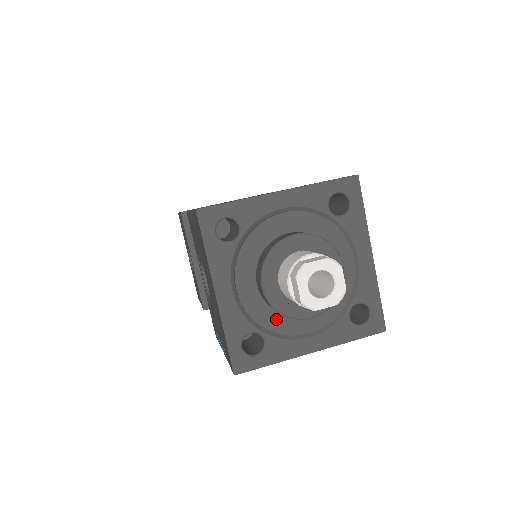
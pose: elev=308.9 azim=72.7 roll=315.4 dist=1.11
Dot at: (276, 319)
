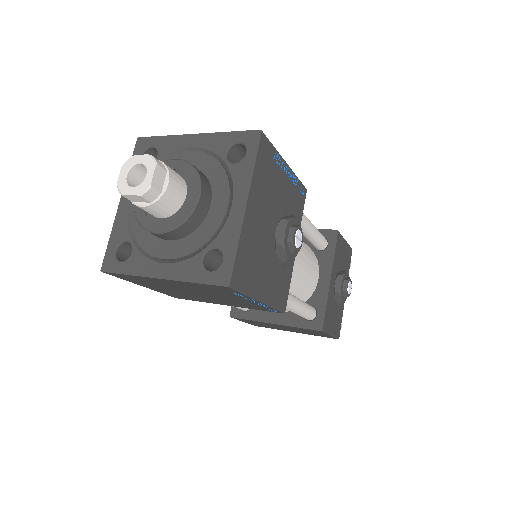
Dot at: (147, 236)
